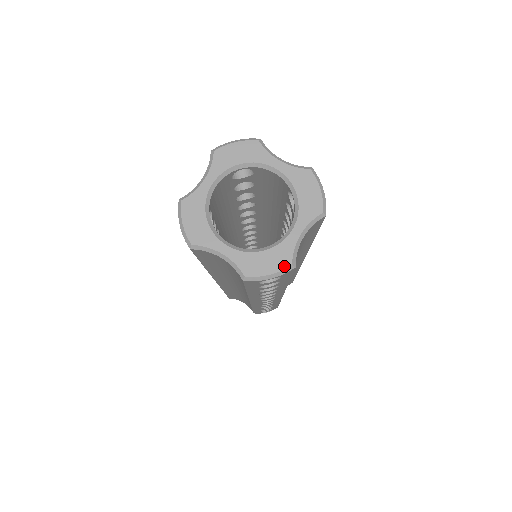
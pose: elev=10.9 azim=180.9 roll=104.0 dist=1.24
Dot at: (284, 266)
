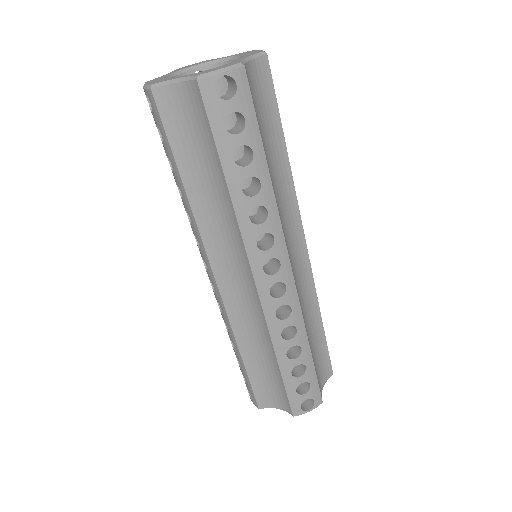
Dot at: (233, 64)
